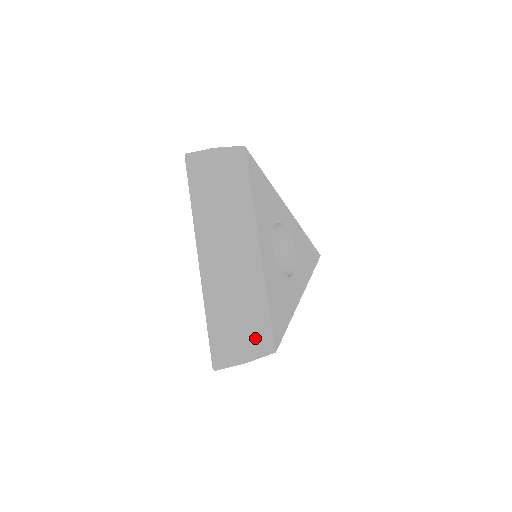
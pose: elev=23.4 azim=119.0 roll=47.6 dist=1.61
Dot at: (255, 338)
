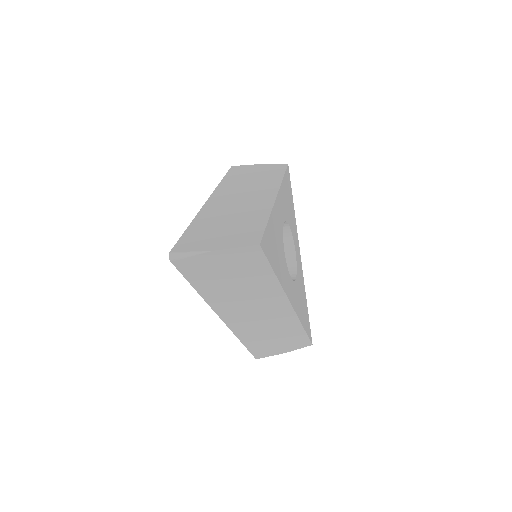
Dot at: (239, 236)
